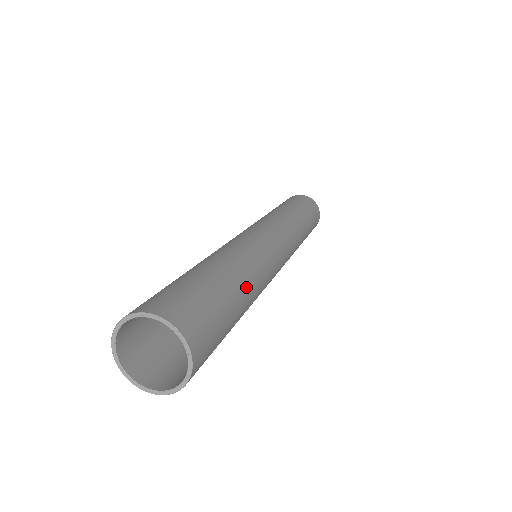
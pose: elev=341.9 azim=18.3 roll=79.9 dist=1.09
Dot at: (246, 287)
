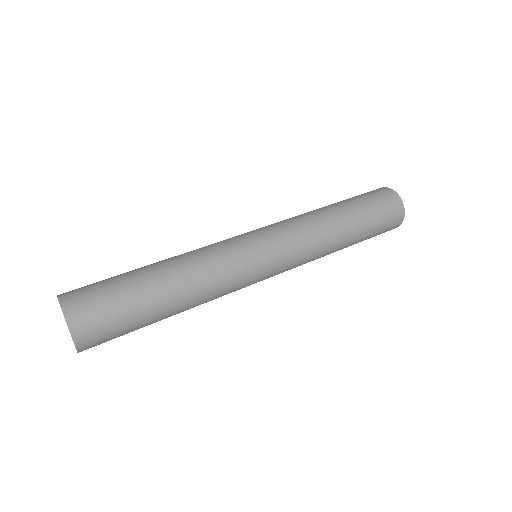
Dot at: (176, 288)
